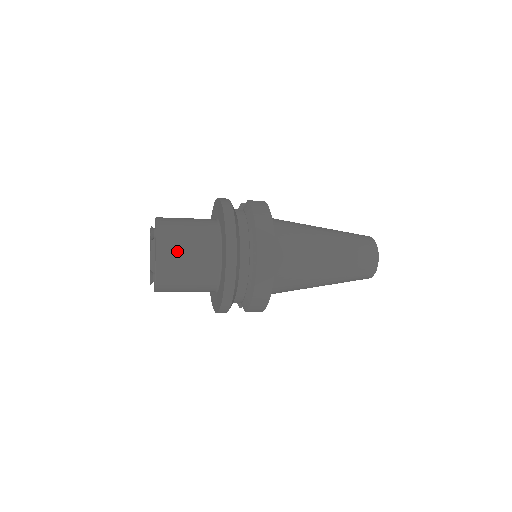
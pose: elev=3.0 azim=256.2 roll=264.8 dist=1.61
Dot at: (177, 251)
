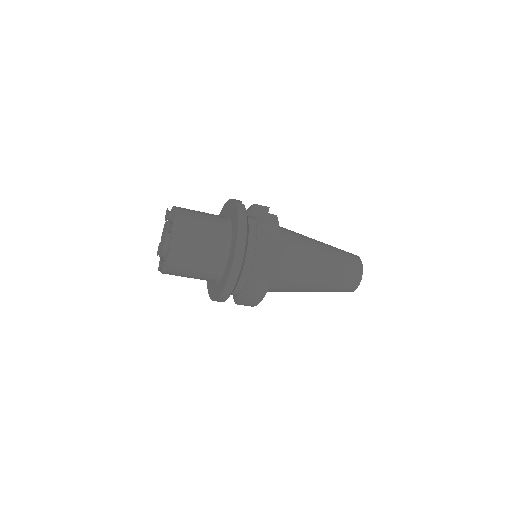
Dot at: (189, 251)
